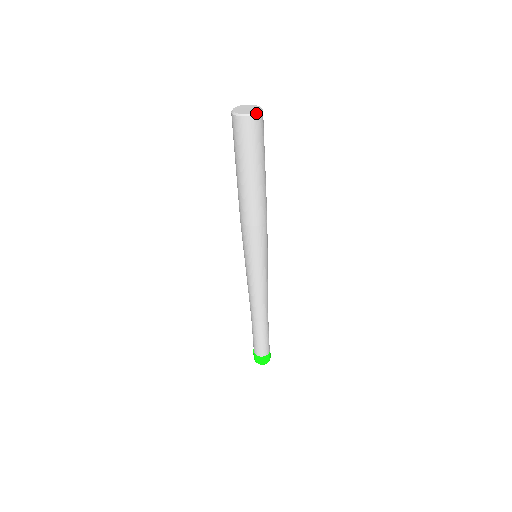
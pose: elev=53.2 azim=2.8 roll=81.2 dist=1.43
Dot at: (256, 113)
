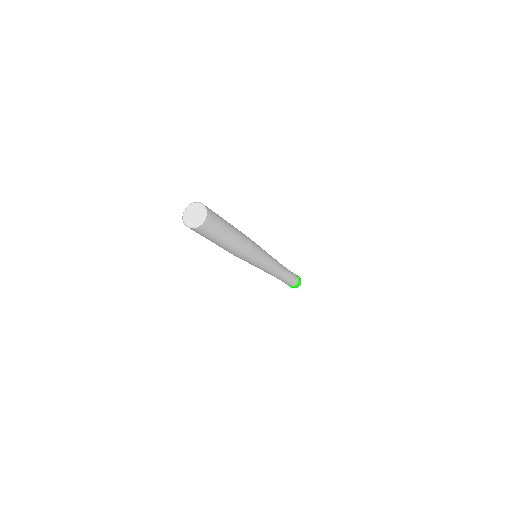
Dot at: (191, 227)
